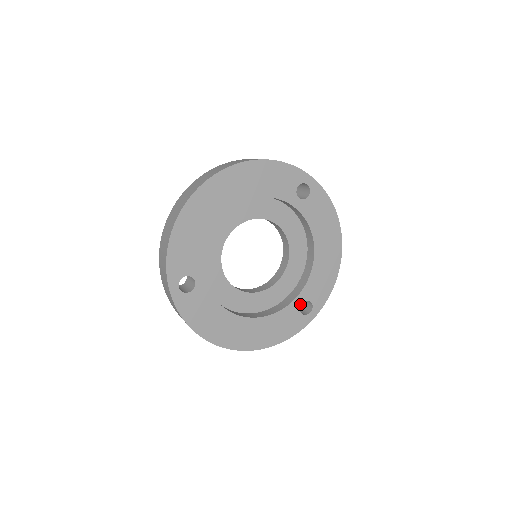
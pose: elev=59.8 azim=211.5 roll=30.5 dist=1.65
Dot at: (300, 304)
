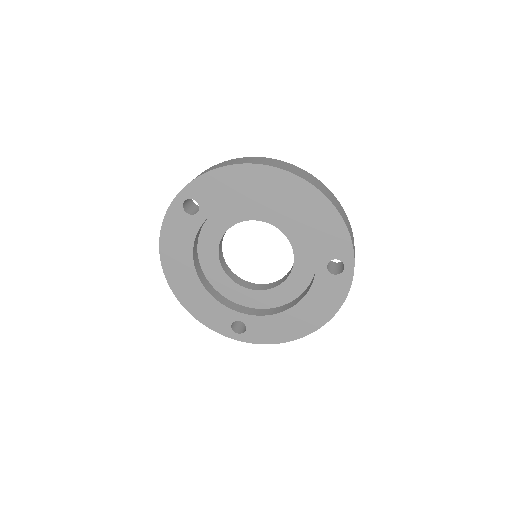
Dot at: (238, 320)
